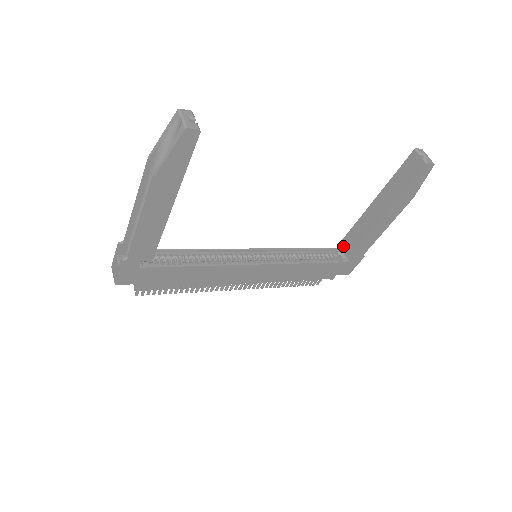
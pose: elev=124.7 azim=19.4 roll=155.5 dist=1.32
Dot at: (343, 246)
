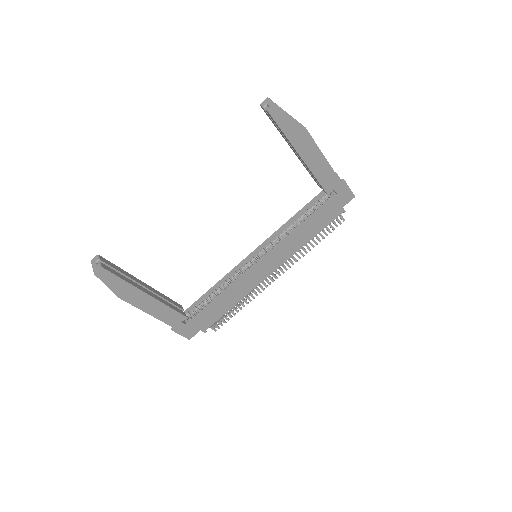
Dot at: occluded
